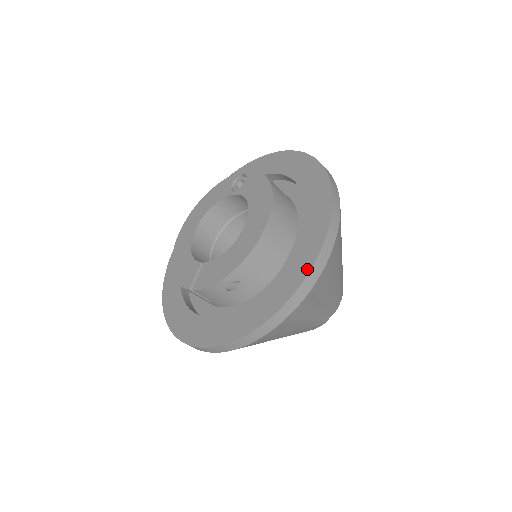
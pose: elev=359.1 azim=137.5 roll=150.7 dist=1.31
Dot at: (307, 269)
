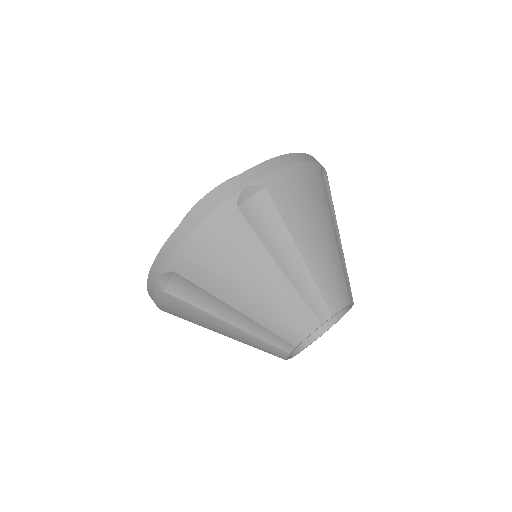
Dot at: (263, 164)
